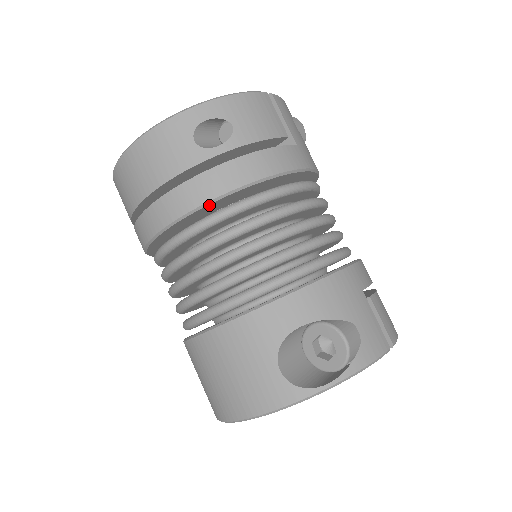
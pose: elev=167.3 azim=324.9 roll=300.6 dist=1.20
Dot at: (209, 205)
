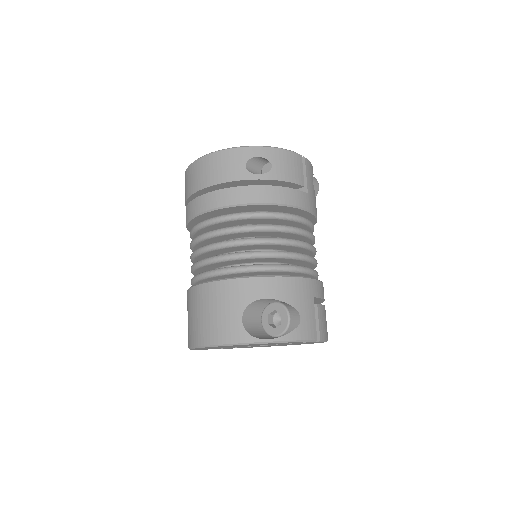
Dot at: (239, 207)
